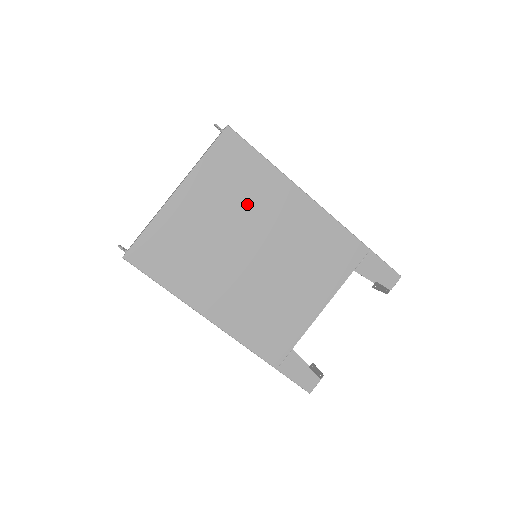
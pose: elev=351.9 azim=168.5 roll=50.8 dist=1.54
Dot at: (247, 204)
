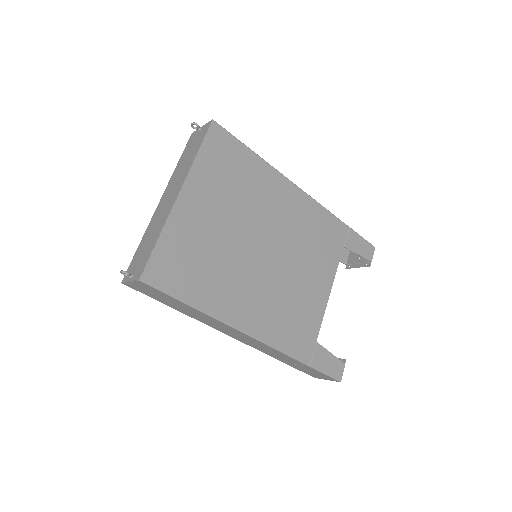
Dot at: (247, 198)
